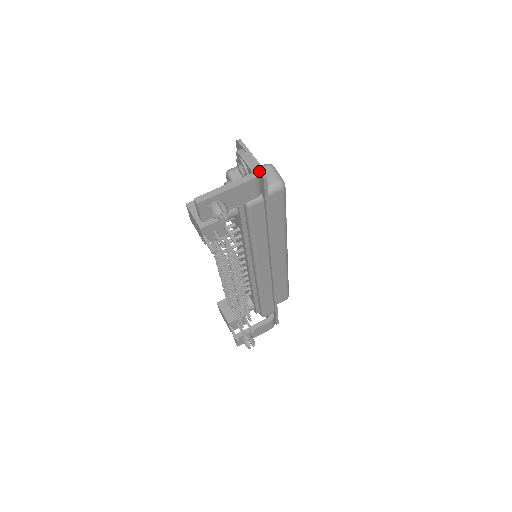
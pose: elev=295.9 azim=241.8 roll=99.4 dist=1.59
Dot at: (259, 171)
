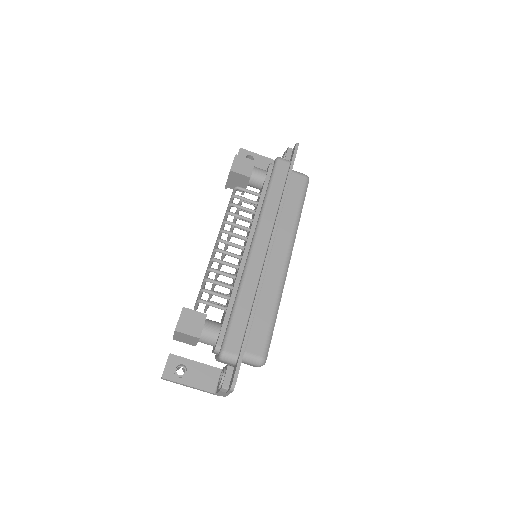
Dot at: occluded
